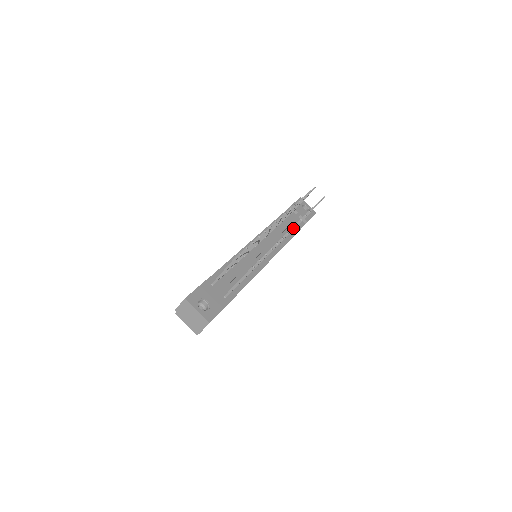
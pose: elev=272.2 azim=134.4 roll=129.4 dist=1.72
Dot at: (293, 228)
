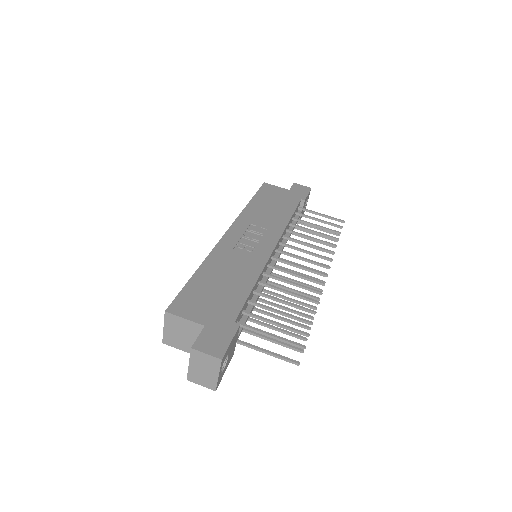
Dot at: occluded
